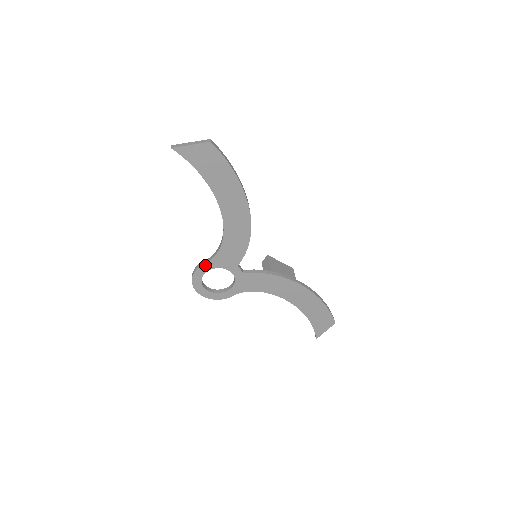
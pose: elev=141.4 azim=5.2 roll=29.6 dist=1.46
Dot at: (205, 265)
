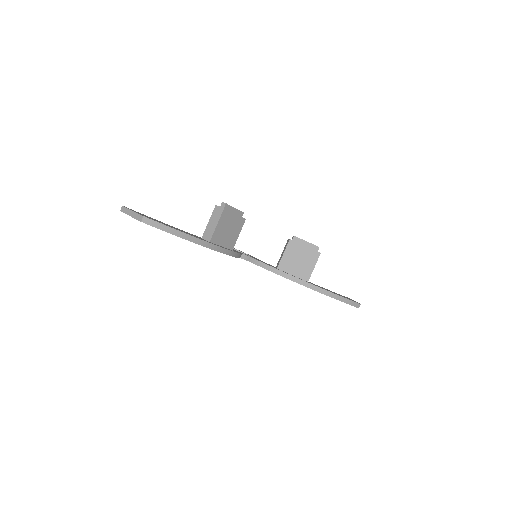
Dot at: occluded
